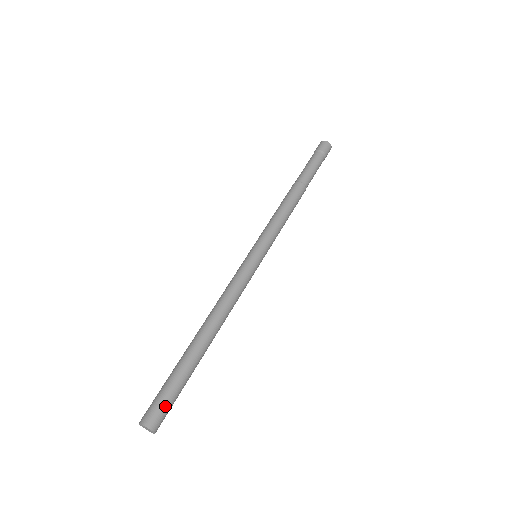
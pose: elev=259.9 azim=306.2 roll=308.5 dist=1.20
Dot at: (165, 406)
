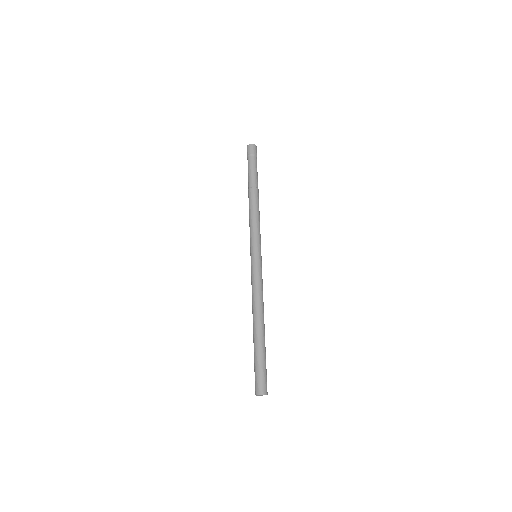
Dot at: (262, 378)
